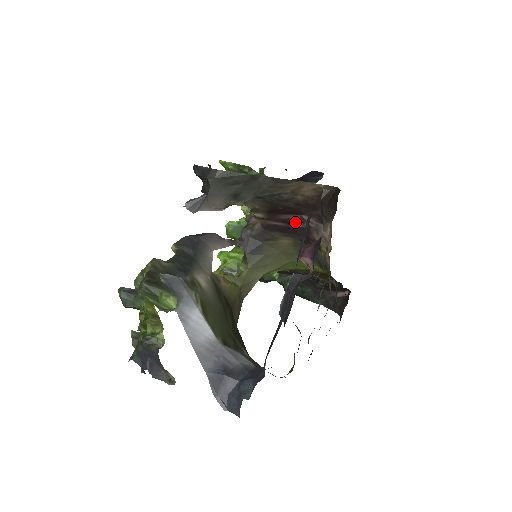
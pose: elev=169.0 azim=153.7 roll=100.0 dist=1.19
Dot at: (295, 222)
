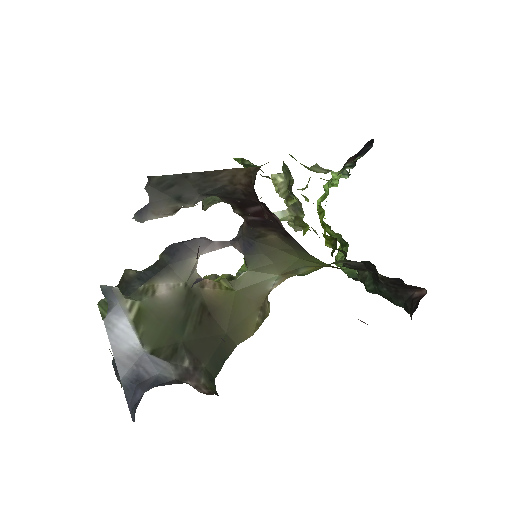
Dot at: (262, 214)
